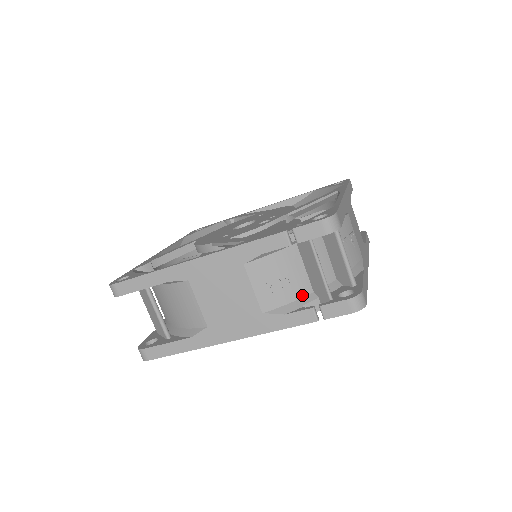
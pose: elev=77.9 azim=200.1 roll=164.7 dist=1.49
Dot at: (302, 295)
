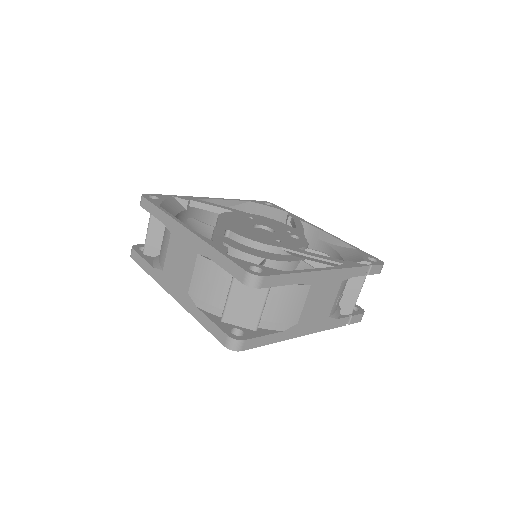
Dot at: (338, 306)
